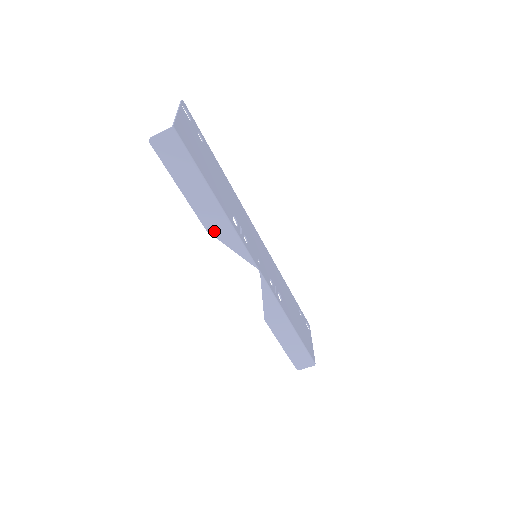
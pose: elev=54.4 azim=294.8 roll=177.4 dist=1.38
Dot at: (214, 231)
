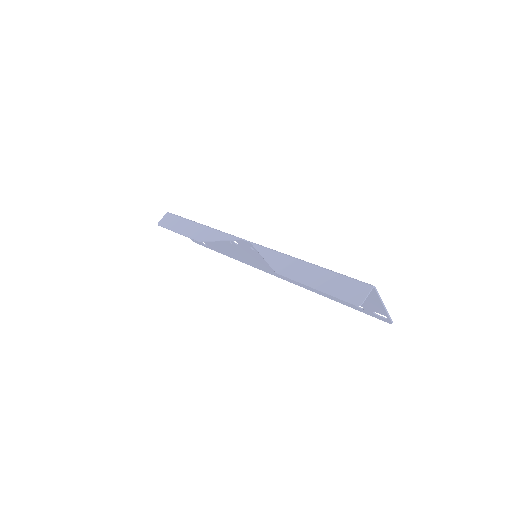
Dot at: (204, 239)
